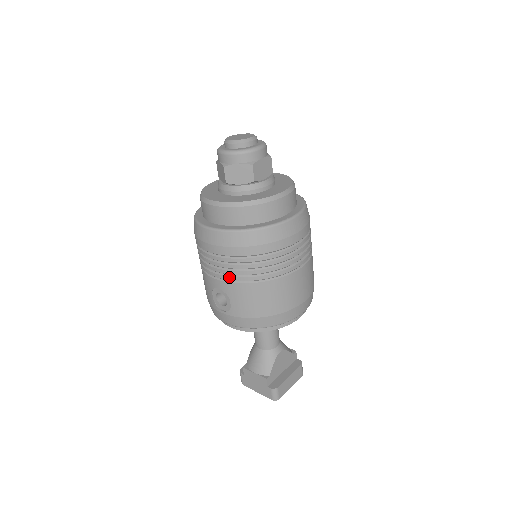
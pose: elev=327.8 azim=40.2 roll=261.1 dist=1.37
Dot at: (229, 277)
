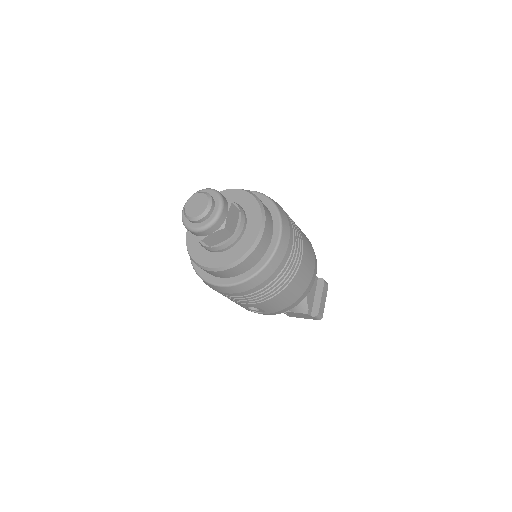
Dot at: (254, 302)
